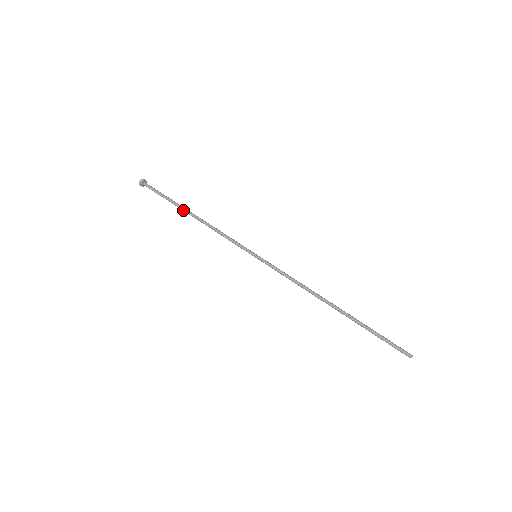
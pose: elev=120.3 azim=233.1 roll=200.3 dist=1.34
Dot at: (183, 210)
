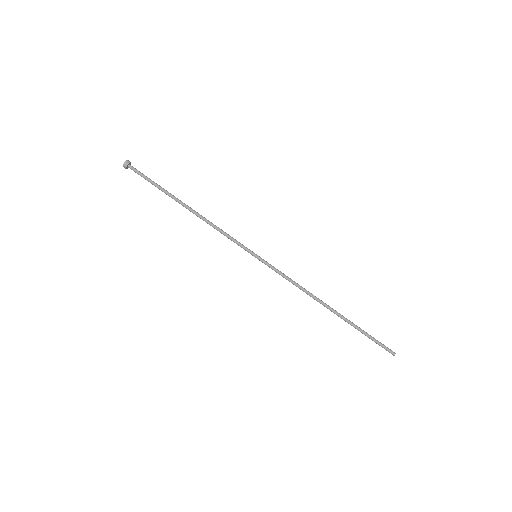
Dot at: (177, 201)
